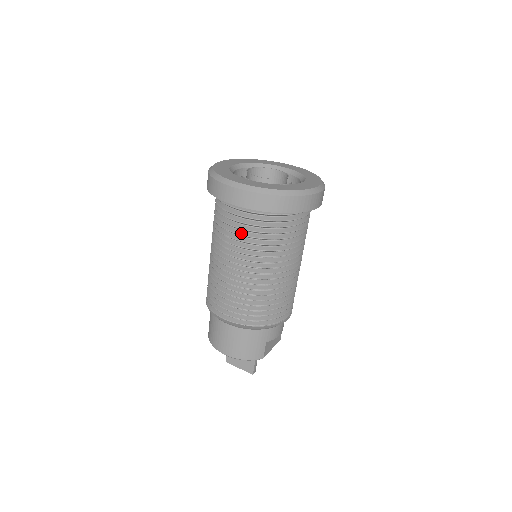
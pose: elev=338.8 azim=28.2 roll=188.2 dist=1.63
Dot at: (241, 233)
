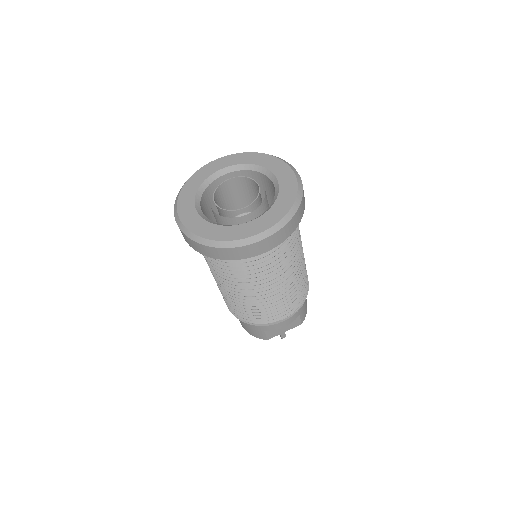
Dot at: occluded
